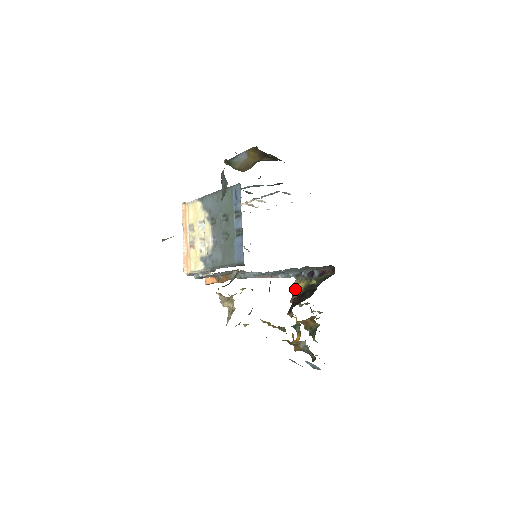
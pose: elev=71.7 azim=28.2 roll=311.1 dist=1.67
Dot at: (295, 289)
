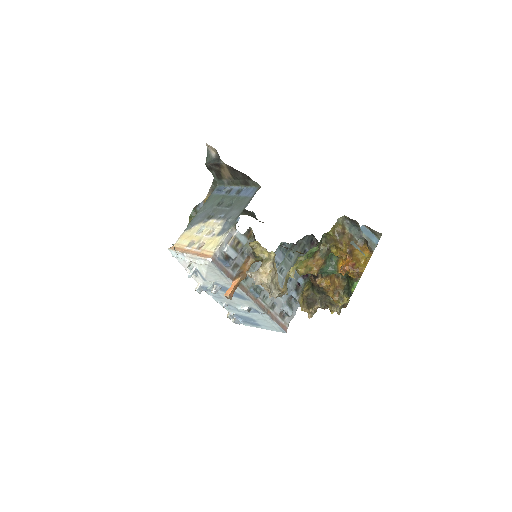
Dot at: (304, 293)
